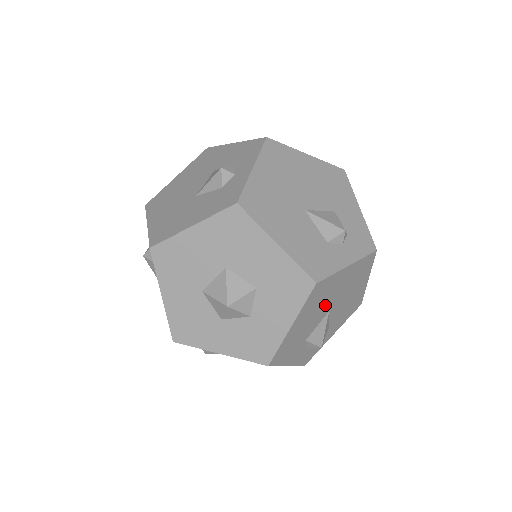
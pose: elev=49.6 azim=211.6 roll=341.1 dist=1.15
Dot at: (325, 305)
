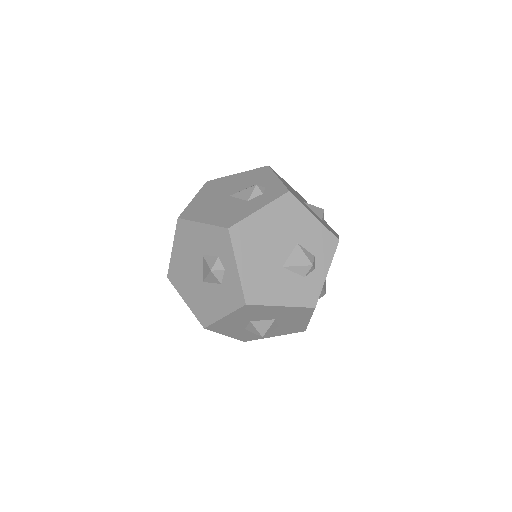
Dot at: occluded
